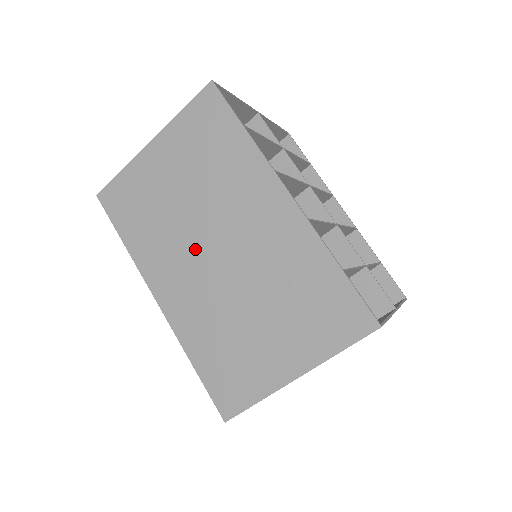
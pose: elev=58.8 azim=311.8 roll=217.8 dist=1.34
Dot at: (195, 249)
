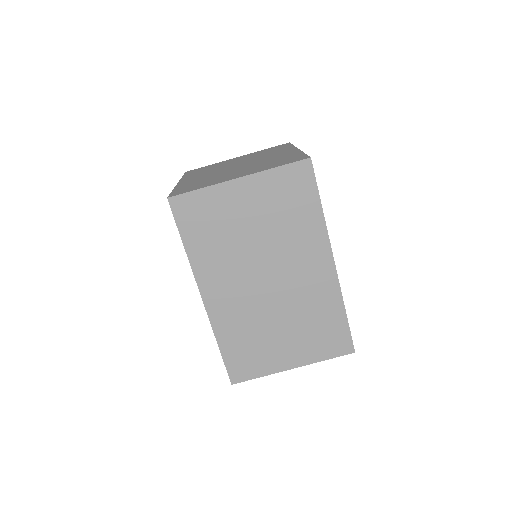
Dot at: (250, 273)
